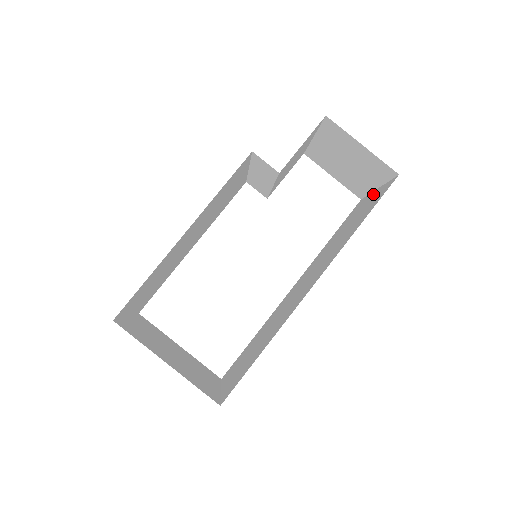
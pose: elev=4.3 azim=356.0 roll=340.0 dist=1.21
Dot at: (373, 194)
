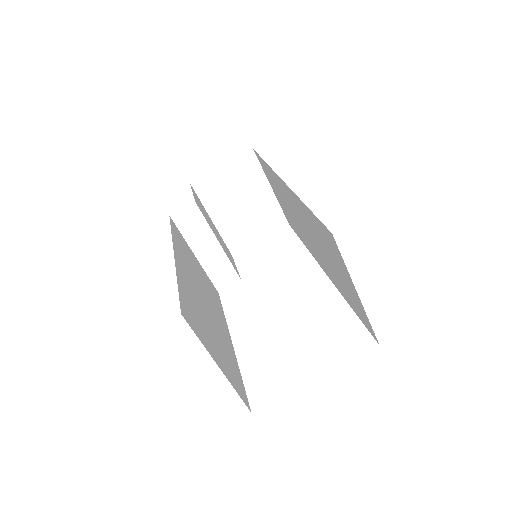
Dot at: (273, 190)
